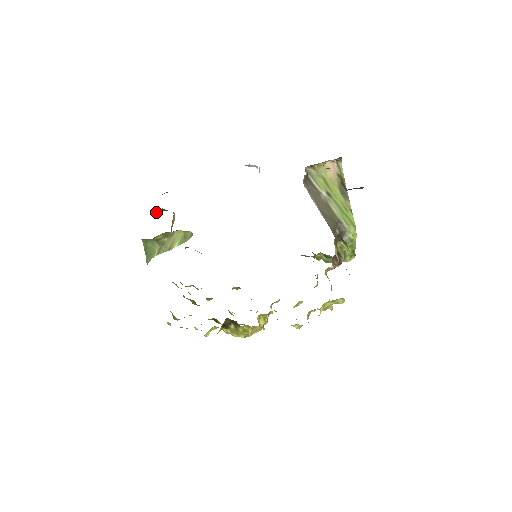
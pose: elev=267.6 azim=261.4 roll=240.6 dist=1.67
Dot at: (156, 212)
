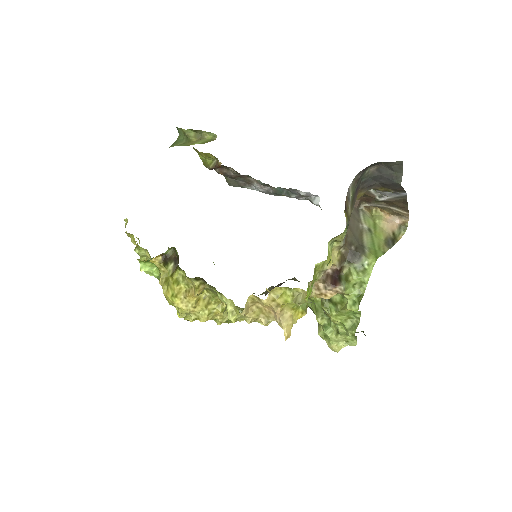
Dot at: (209, 161)
